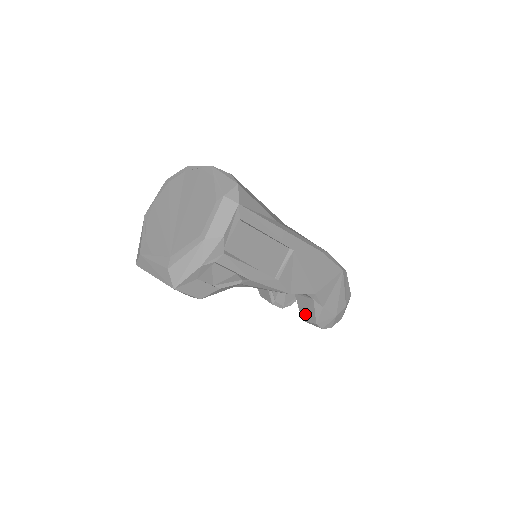
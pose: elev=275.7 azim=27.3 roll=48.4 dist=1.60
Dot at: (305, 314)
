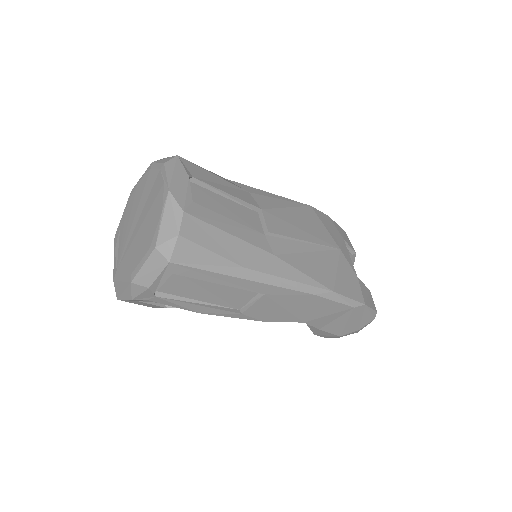
Dot at: occluded
